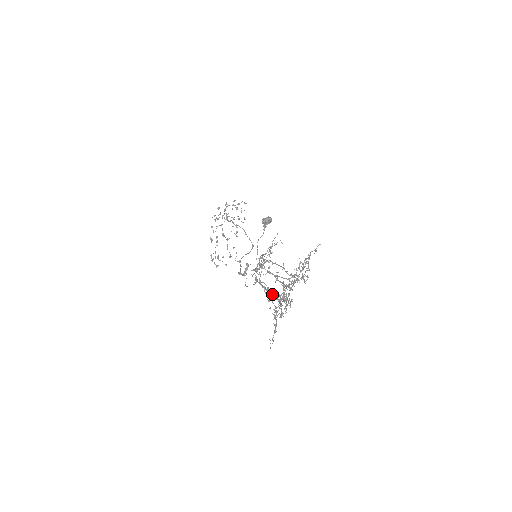
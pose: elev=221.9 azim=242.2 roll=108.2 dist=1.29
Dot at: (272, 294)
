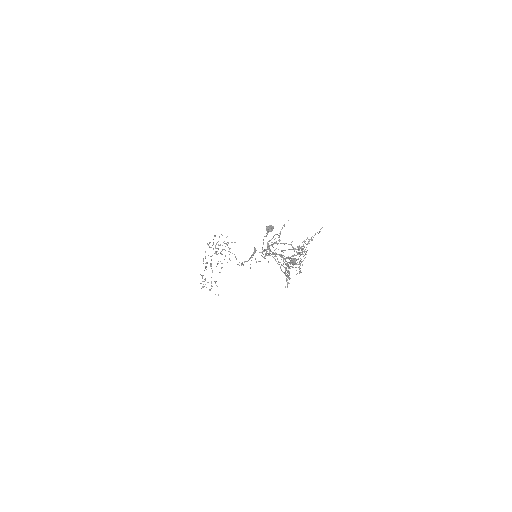
Dot at: occluded
